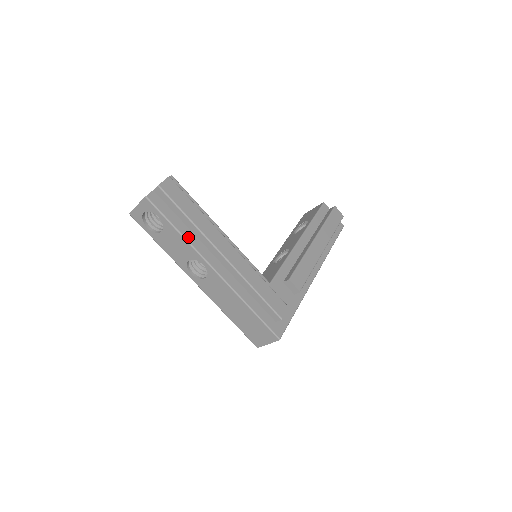
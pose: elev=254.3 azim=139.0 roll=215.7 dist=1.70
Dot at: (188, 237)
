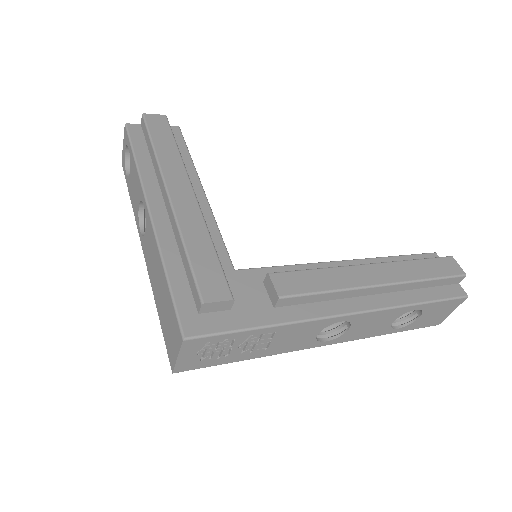
Dot at: (143, 169)
